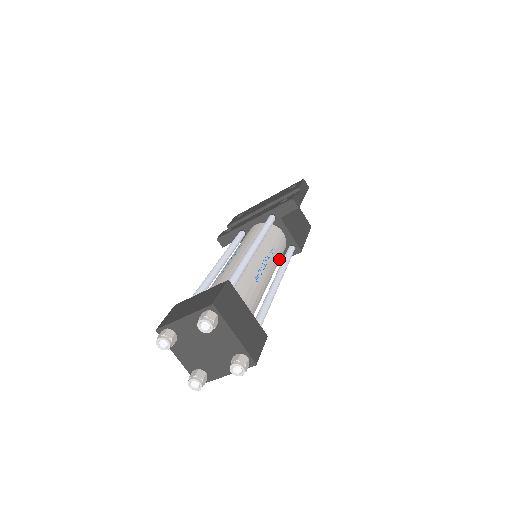
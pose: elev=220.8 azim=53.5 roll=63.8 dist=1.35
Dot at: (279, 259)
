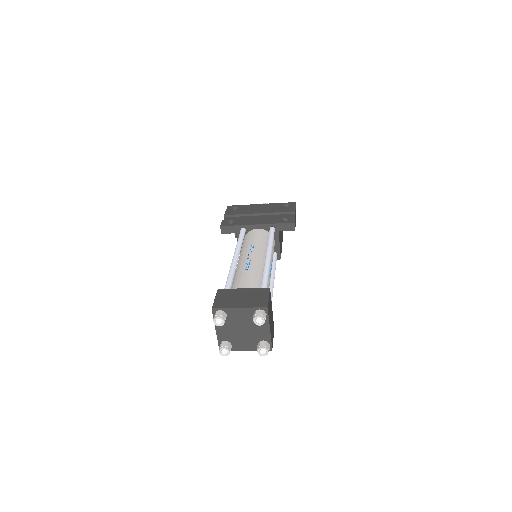
Dot at: occluded
